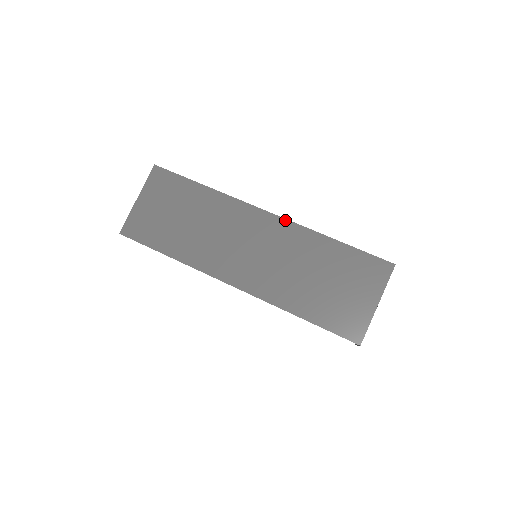
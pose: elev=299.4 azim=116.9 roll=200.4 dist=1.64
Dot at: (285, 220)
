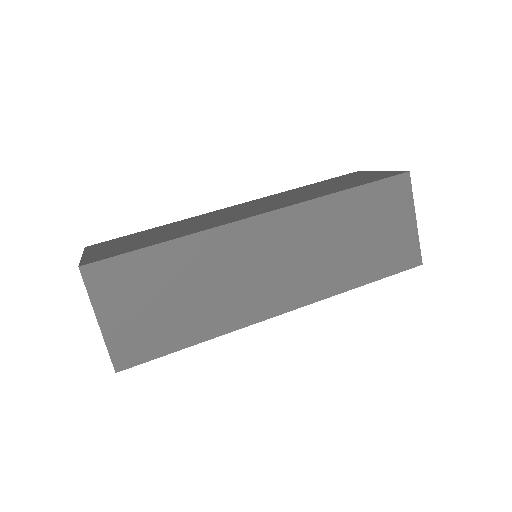
Dot at: (286, 209)
